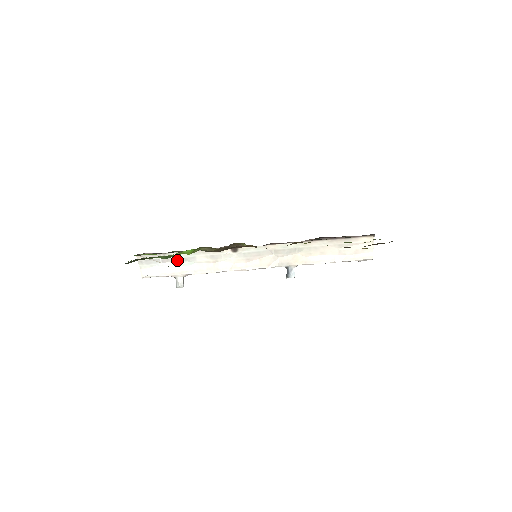
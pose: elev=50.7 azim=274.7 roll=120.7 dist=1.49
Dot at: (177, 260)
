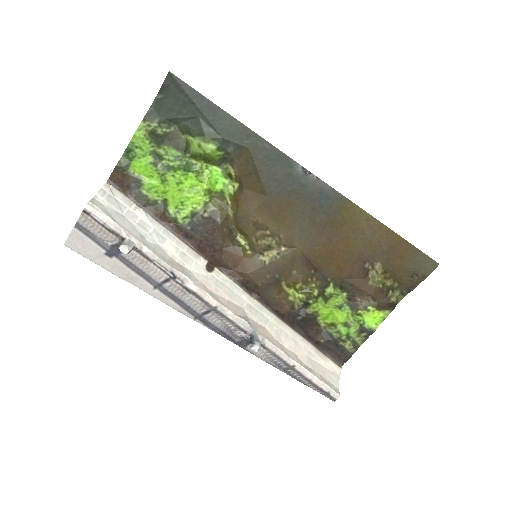
Dot at: (143, 226)
